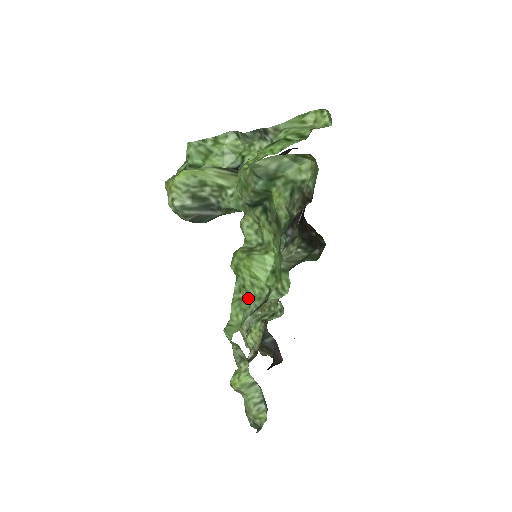
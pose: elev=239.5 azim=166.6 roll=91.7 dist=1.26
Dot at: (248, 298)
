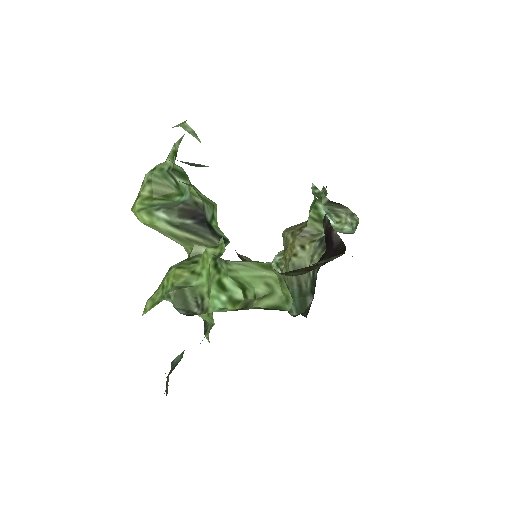
Dot at: occluded
